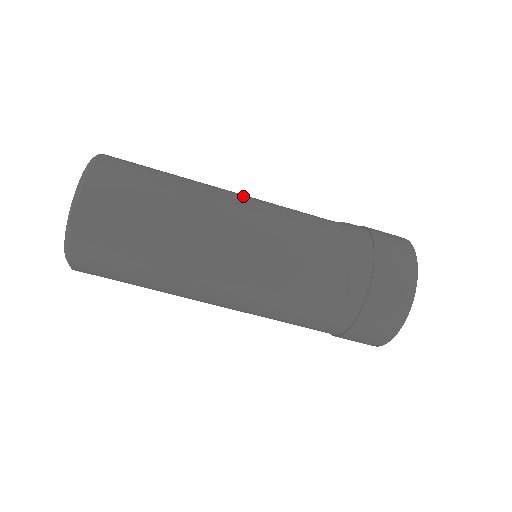
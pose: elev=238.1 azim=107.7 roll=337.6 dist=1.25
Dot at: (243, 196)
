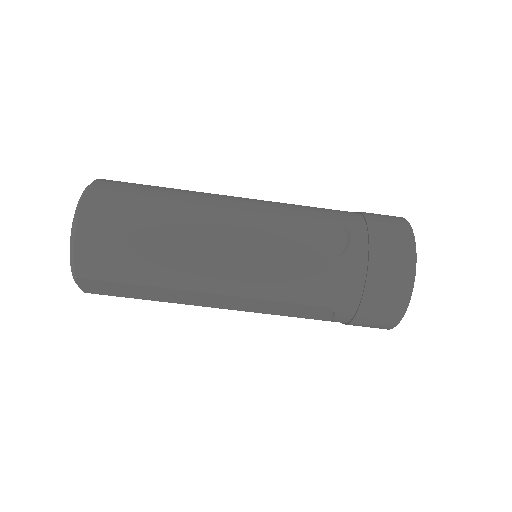
Dot at: (227, 243)
